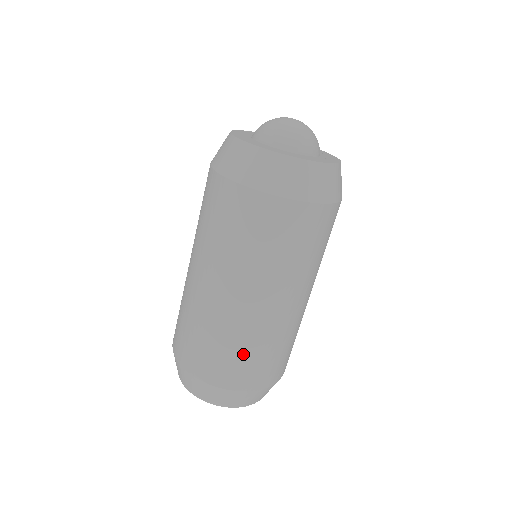
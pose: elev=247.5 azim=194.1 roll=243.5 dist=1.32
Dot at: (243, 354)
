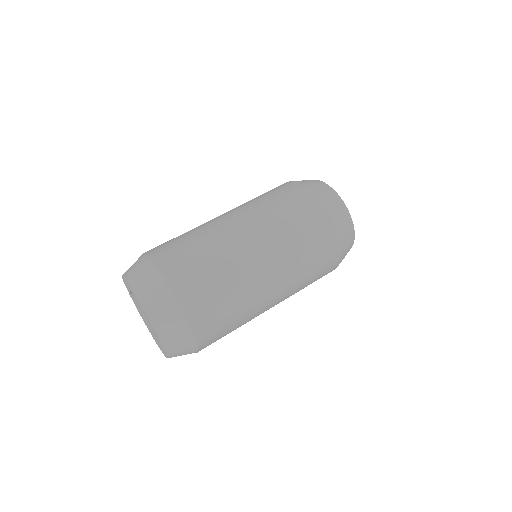
Dot at: (216, 283)
